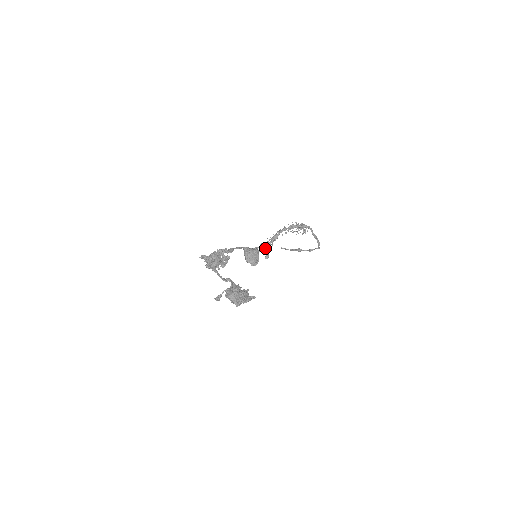
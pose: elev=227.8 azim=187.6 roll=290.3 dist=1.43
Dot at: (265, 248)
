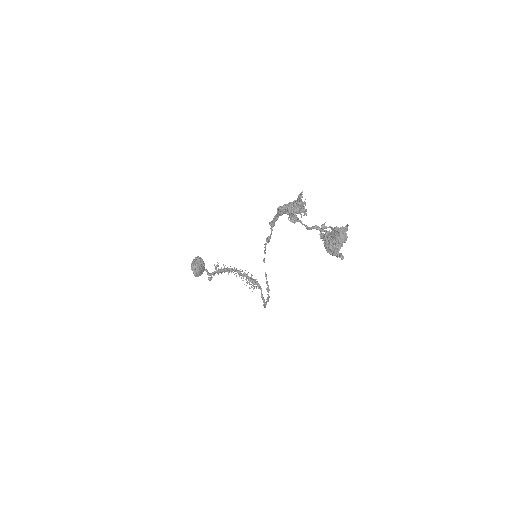
Dot at: (216, 270)
